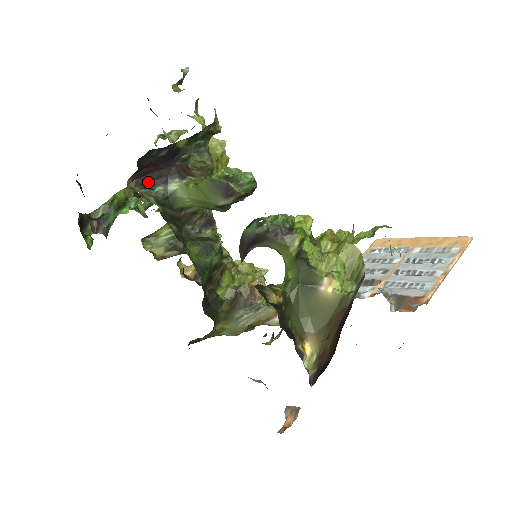
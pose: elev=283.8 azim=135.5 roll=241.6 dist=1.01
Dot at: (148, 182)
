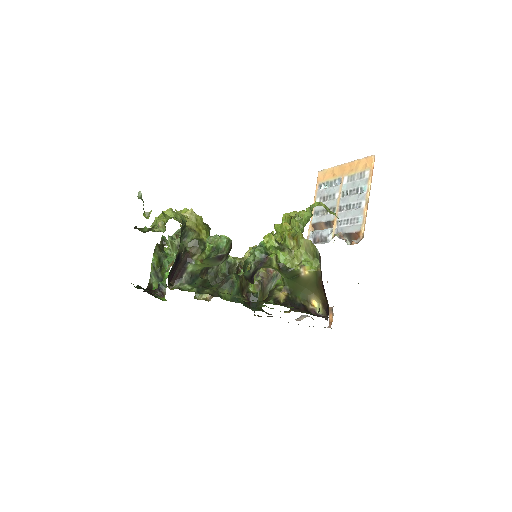
Dot at: (177, 278)
